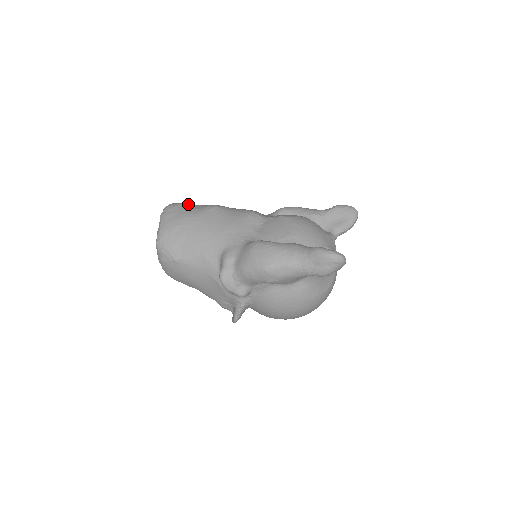
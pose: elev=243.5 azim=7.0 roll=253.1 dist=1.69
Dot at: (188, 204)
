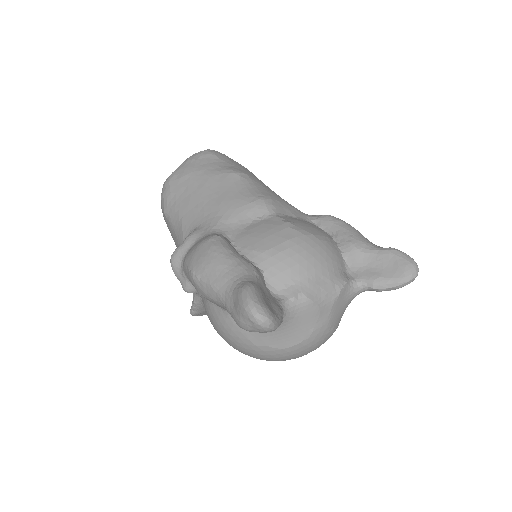
Dot at: (224, 158)
